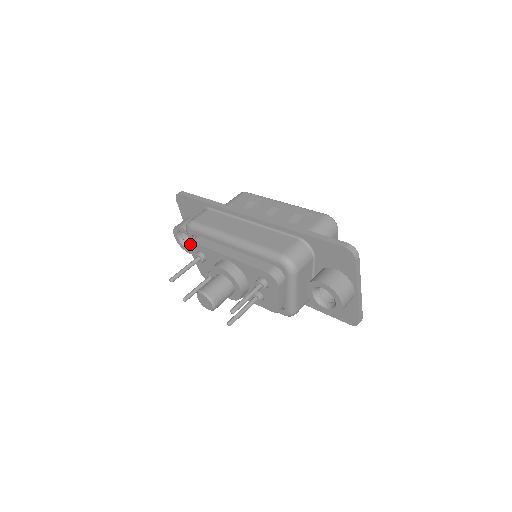
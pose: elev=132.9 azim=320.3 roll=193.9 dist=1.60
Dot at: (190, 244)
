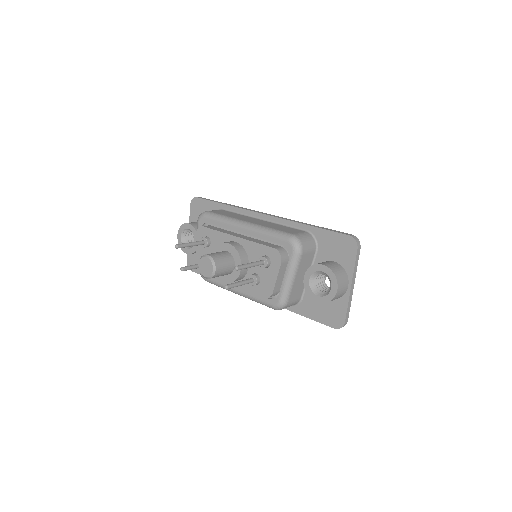
Dot at: (199, 229)
